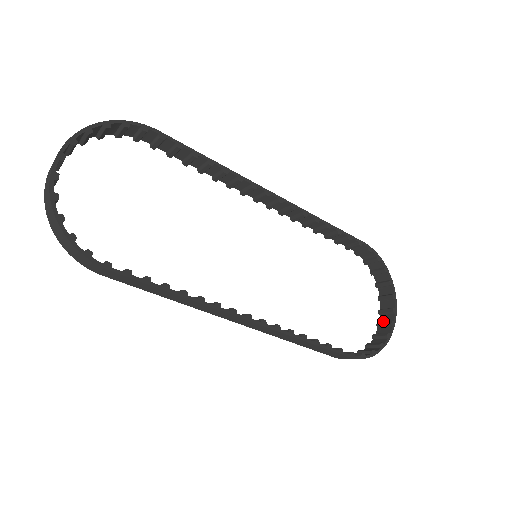
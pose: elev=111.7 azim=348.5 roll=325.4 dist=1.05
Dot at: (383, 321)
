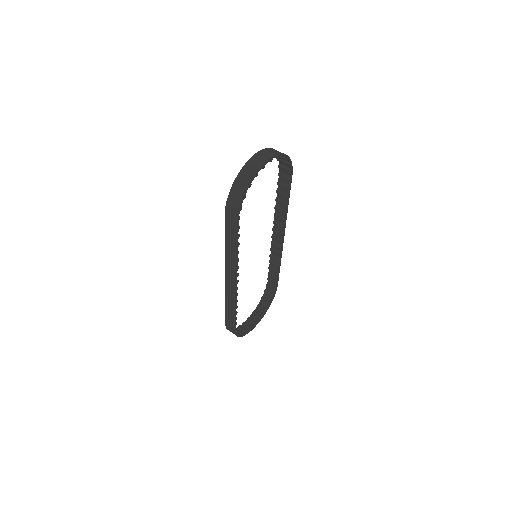
Dot at: (247, 323)
